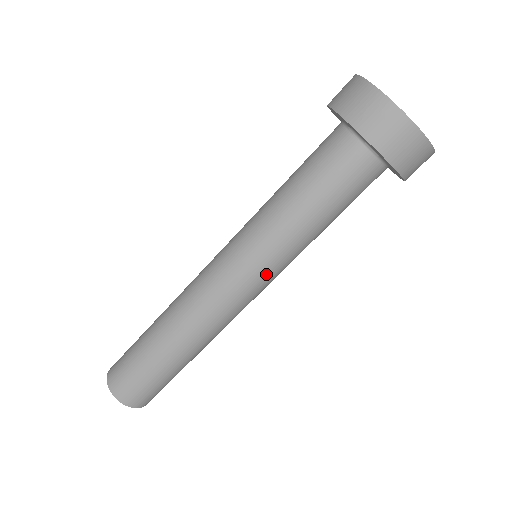
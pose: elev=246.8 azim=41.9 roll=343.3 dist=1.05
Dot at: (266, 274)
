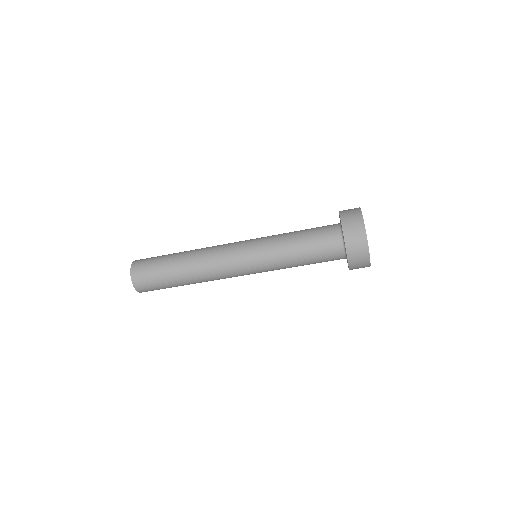
Dot at: occluded
